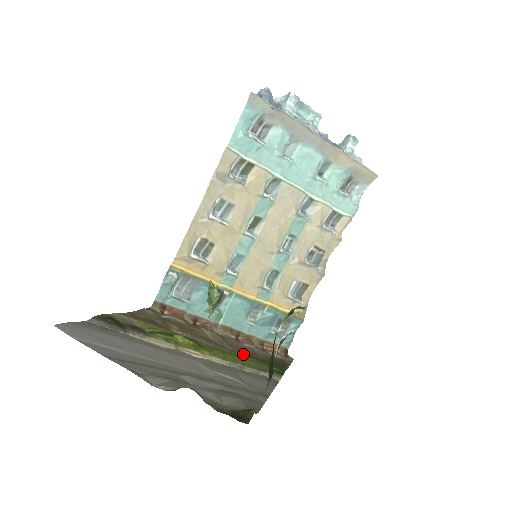
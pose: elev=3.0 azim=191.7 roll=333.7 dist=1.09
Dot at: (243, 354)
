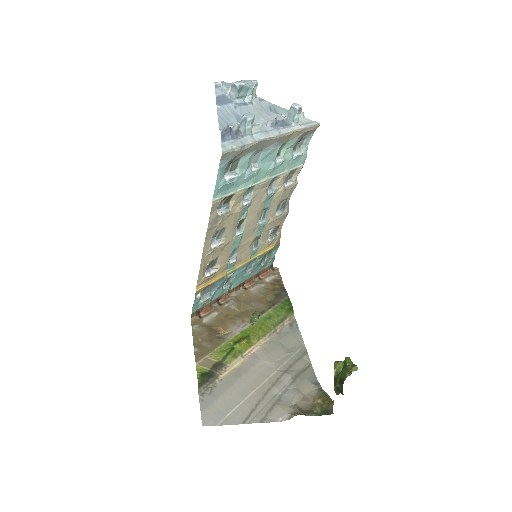
Dot at: (263, 309)
